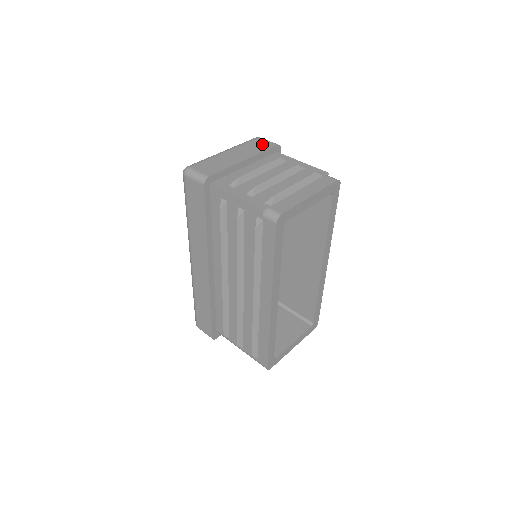
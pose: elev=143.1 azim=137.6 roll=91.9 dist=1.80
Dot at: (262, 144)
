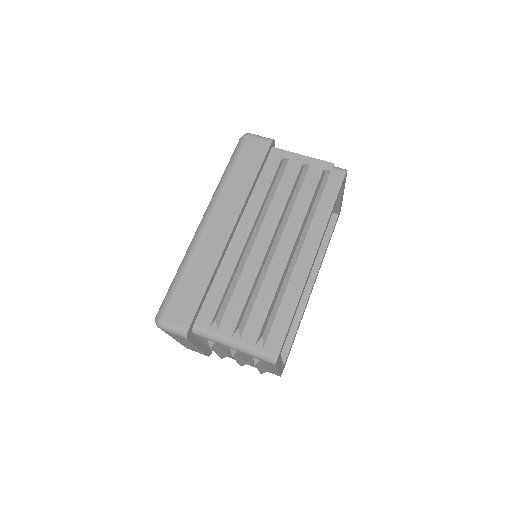
Dot at: occluded
